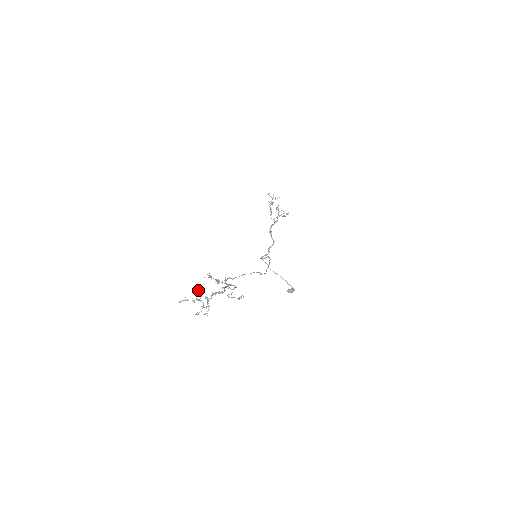
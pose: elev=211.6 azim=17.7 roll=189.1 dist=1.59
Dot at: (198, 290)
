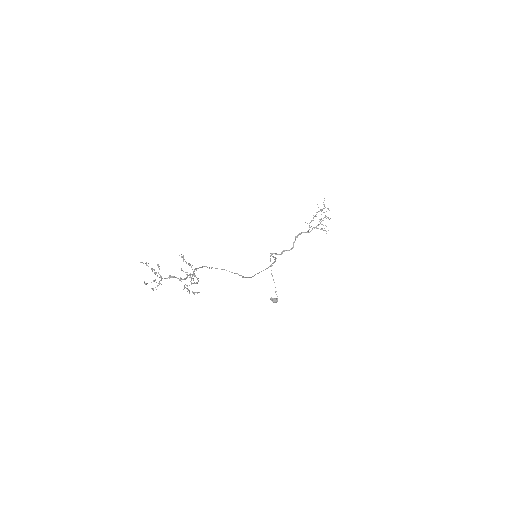
Dot at: occluded
